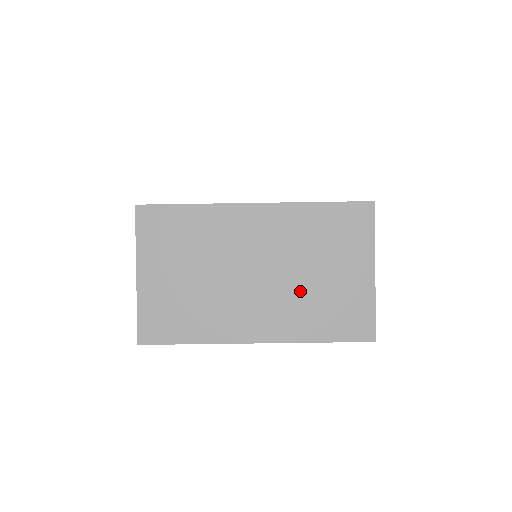
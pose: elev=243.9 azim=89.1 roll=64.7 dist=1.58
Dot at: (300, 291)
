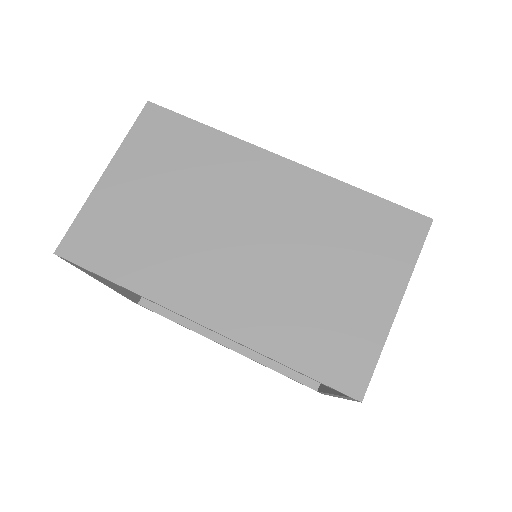
Dot at: (289, 284)
